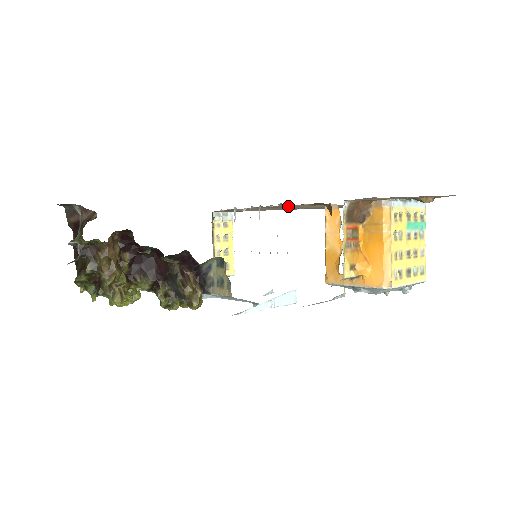
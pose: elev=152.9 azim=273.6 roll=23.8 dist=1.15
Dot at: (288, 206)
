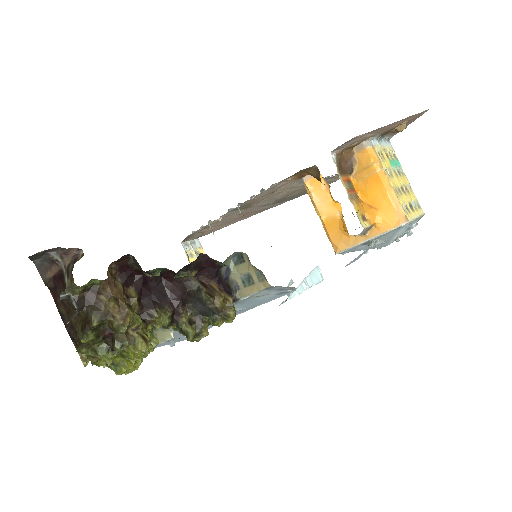
Dot at: (266, 194)
